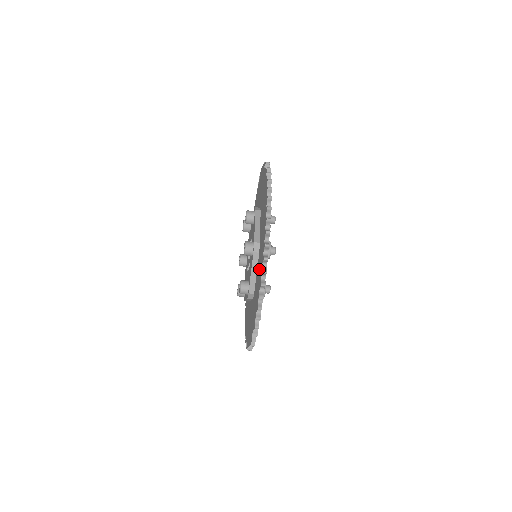
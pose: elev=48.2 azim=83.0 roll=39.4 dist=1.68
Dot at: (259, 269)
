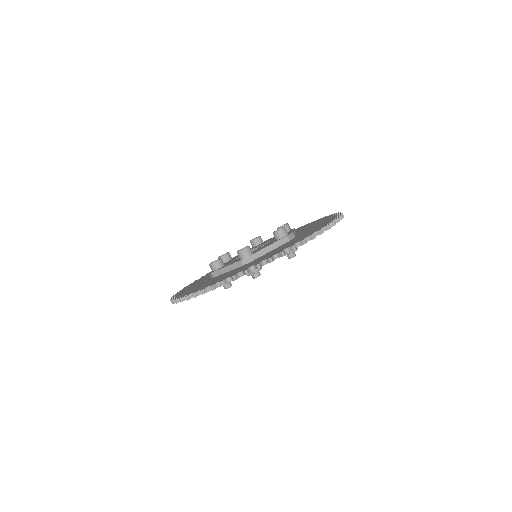
Dot at: (293, 241)
